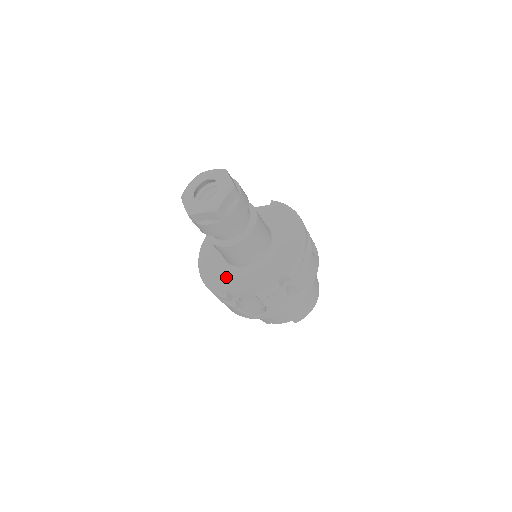
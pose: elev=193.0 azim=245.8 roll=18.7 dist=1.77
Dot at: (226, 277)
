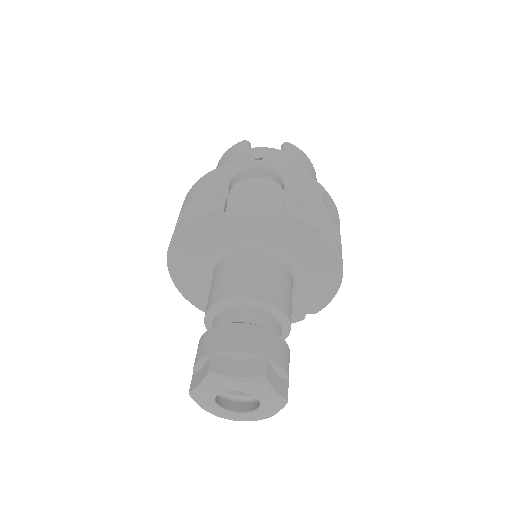
Dot at: occluded
